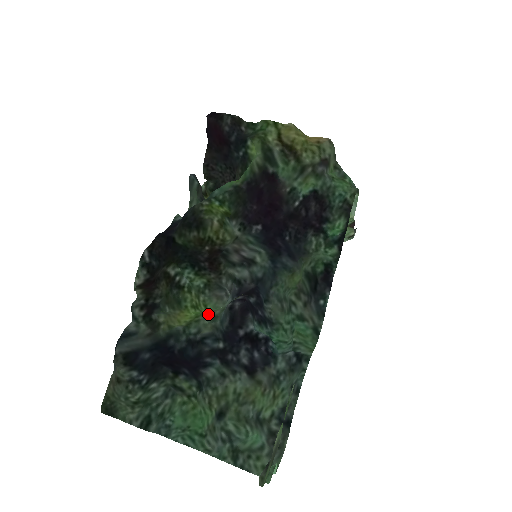
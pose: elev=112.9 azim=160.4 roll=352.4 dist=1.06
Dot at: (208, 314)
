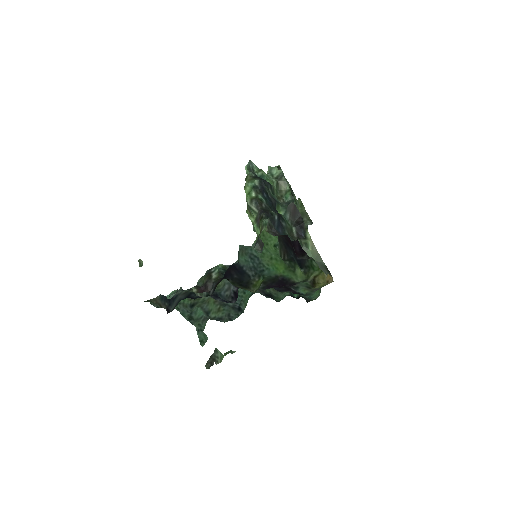
Dot at: (216, 288)
